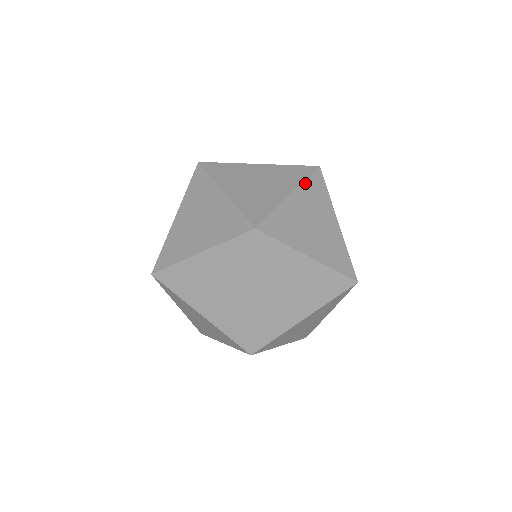
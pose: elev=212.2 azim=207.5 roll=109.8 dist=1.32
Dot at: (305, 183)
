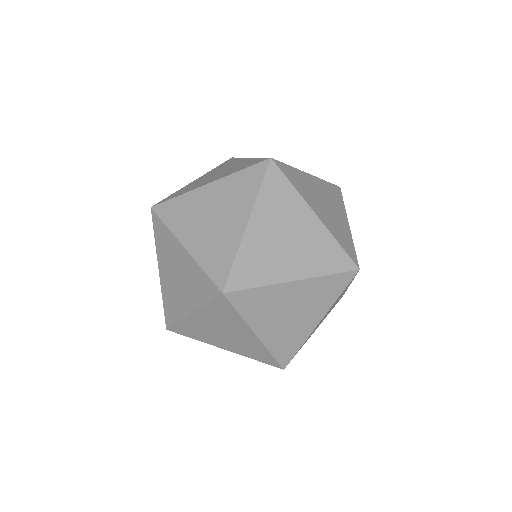
Dot at: (345, 209)
